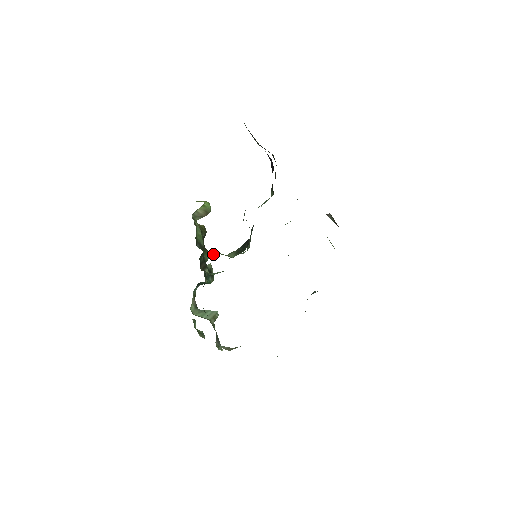
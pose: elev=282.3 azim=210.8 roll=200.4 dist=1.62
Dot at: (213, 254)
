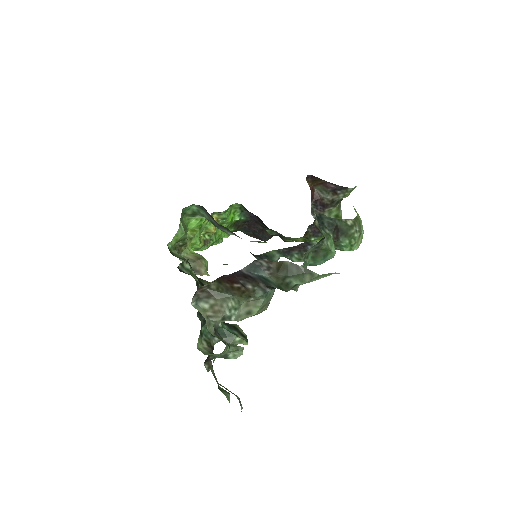
Dot at: occluded
